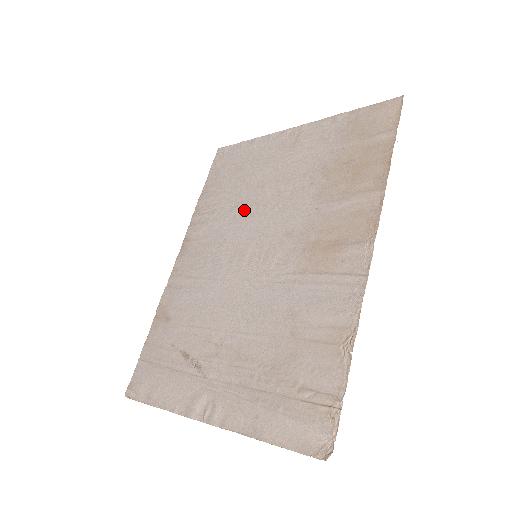
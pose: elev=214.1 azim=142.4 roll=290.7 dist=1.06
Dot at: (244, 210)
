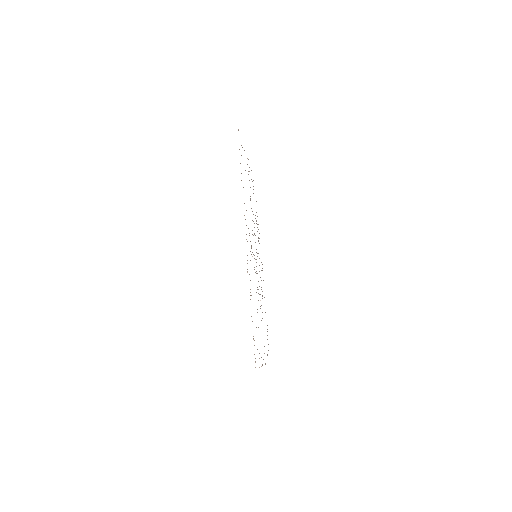
Dot at: occluded
